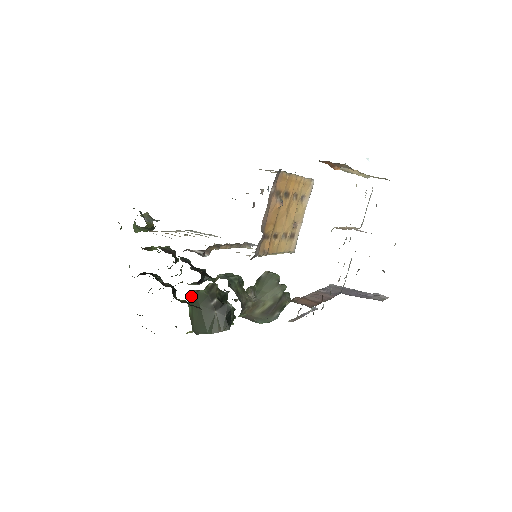
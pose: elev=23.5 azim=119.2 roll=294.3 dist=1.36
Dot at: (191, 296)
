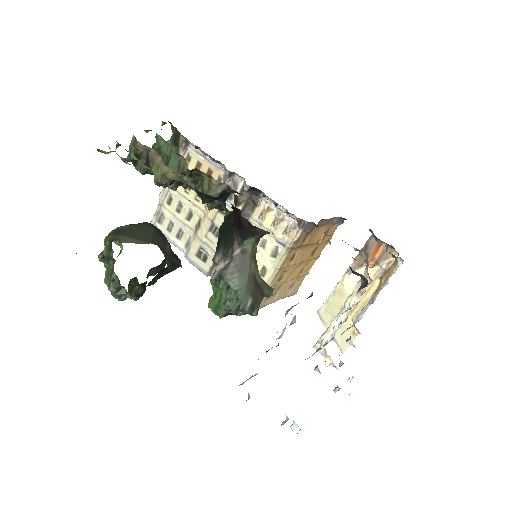
Dot at: occluded
